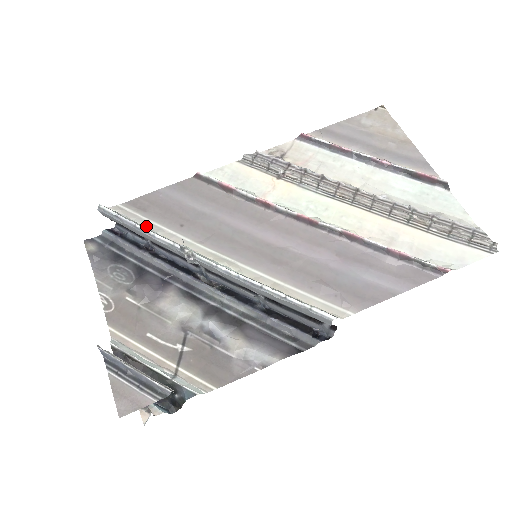
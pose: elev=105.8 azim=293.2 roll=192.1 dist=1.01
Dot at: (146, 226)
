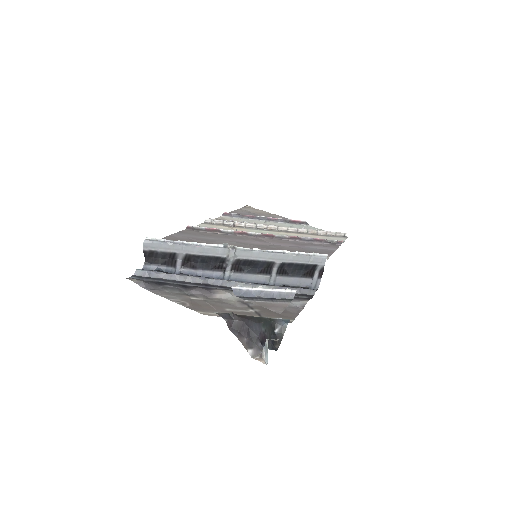
Dot at: occluded
